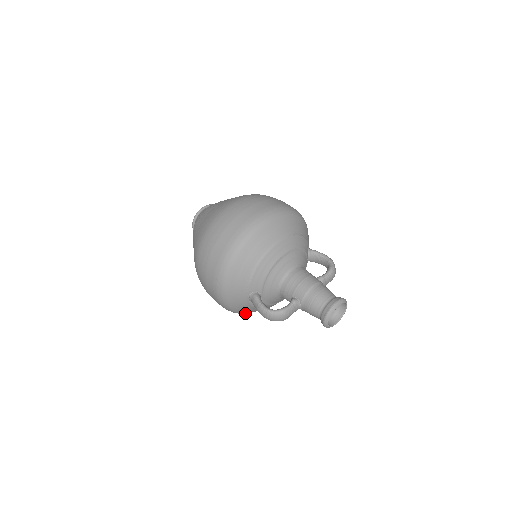
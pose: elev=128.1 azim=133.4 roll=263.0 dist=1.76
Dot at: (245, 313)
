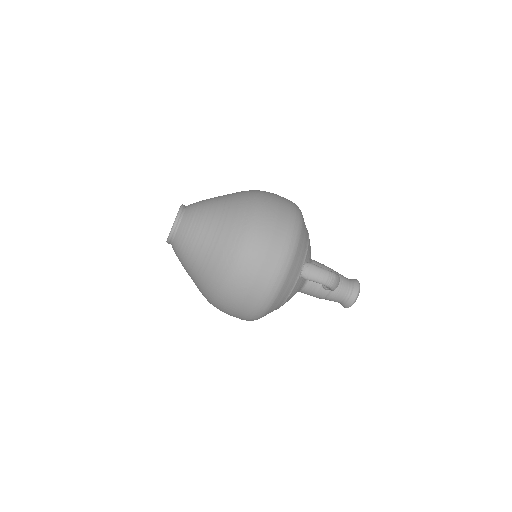
Dot at: (272, 305)
